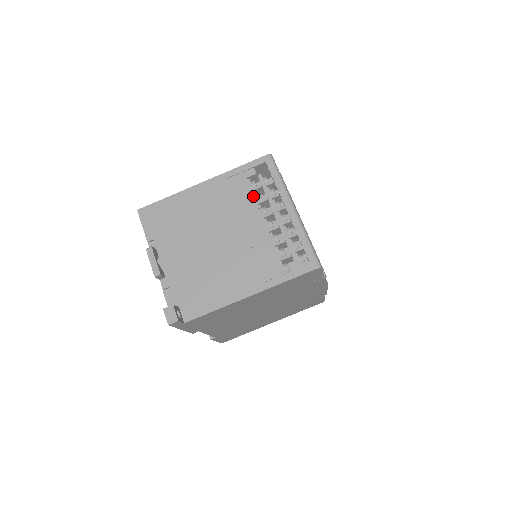
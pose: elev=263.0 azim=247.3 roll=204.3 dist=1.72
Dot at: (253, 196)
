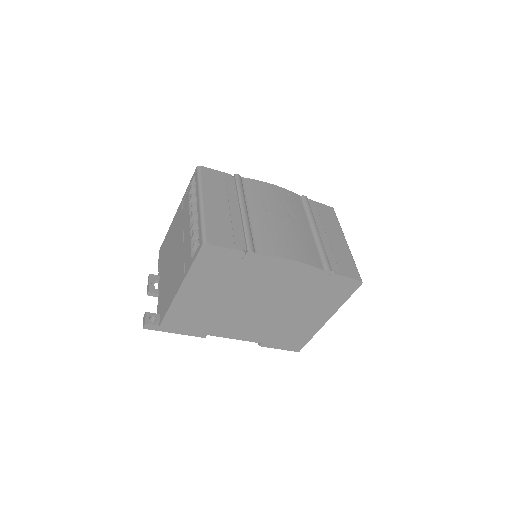
Dot at: (189, 206)
